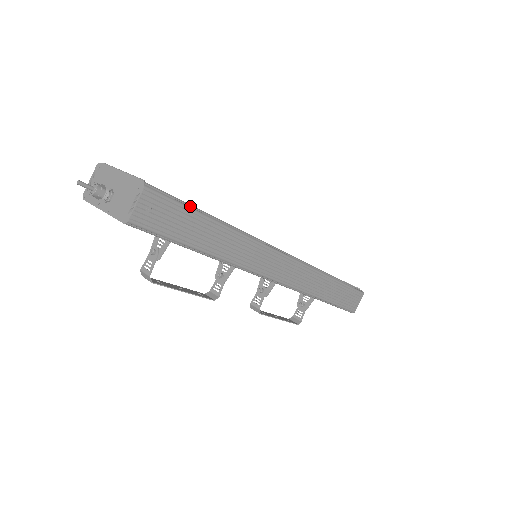
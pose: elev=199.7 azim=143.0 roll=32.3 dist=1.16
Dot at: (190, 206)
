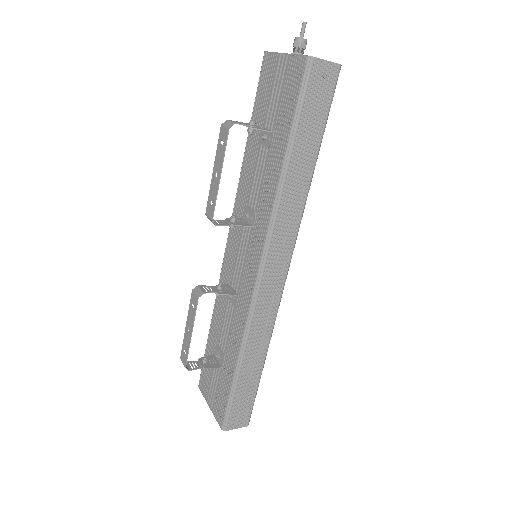
Dot at: (326, 123)
